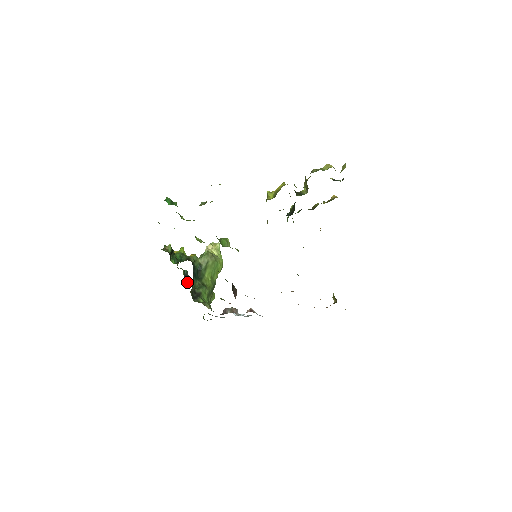
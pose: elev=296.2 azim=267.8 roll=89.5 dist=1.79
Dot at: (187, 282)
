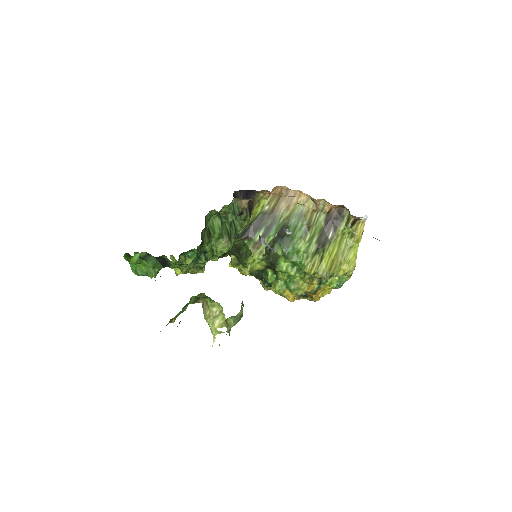
Dot at: occluded
